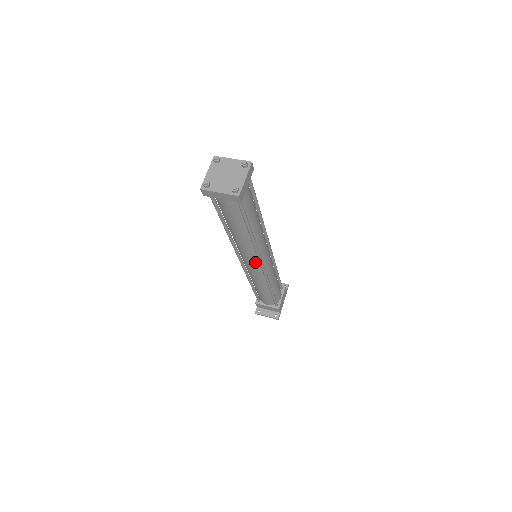
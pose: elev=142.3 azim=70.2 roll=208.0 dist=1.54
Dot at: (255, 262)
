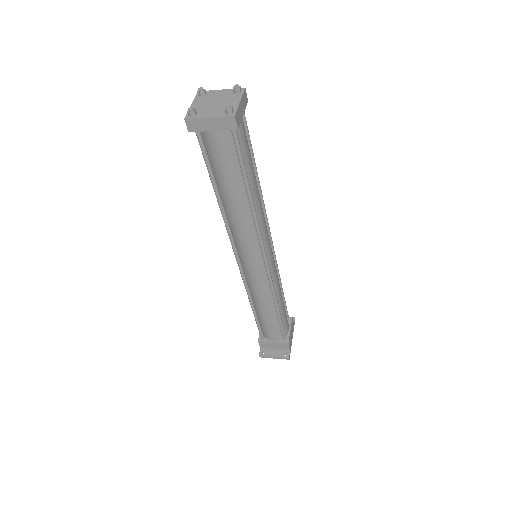
Dot at: (257, 256)
